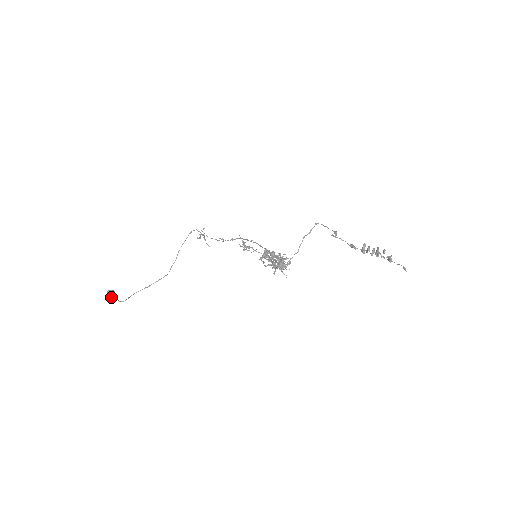
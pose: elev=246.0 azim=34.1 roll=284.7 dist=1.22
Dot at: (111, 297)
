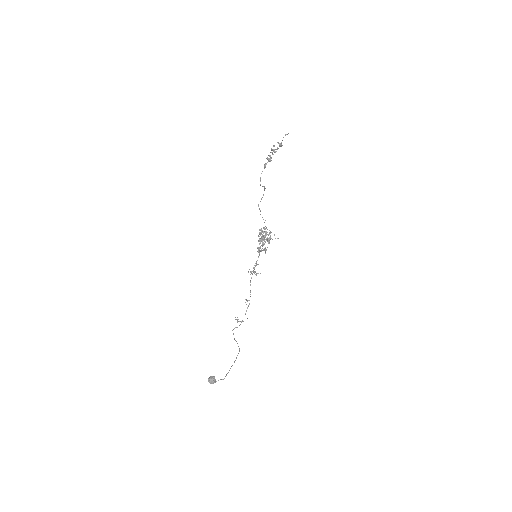
Dot at: (213, 379)
